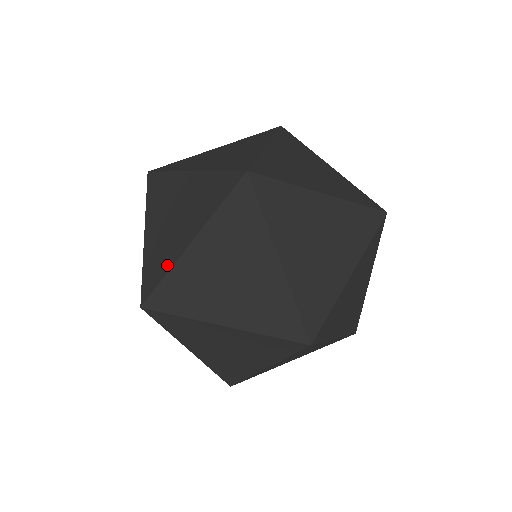
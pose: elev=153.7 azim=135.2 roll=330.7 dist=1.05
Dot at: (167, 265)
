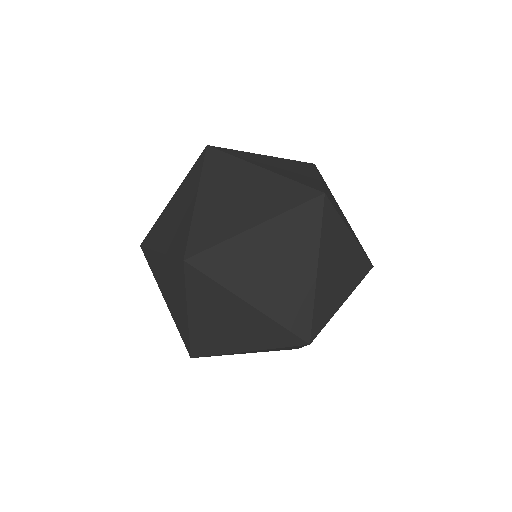
Dot at: (153, 244)
